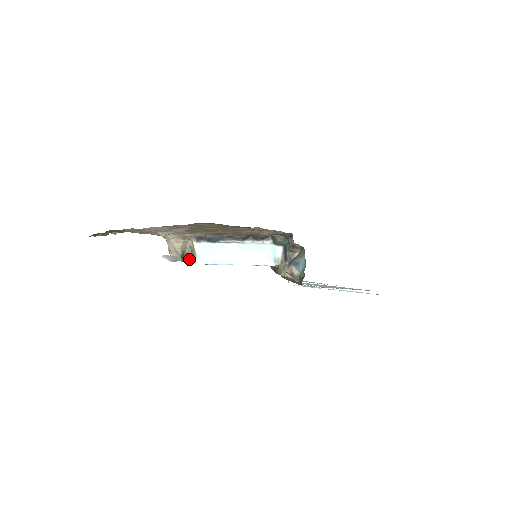
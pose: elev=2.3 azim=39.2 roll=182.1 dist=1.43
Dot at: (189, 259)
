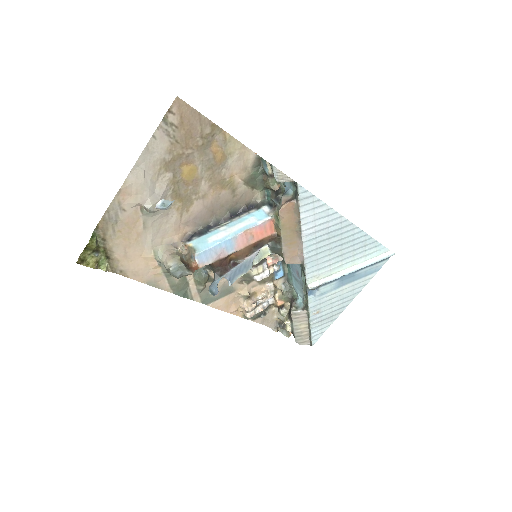
Dot at: (190, 265)
